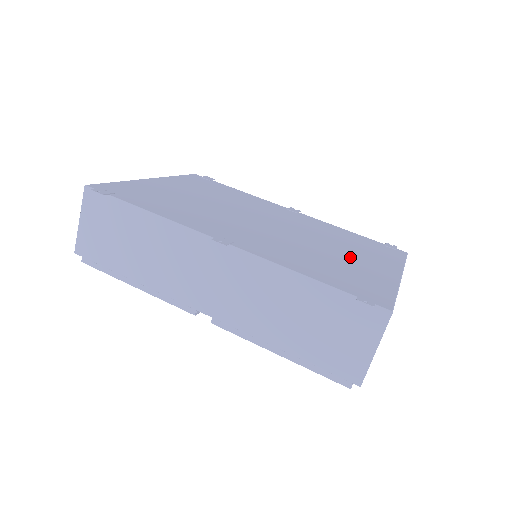
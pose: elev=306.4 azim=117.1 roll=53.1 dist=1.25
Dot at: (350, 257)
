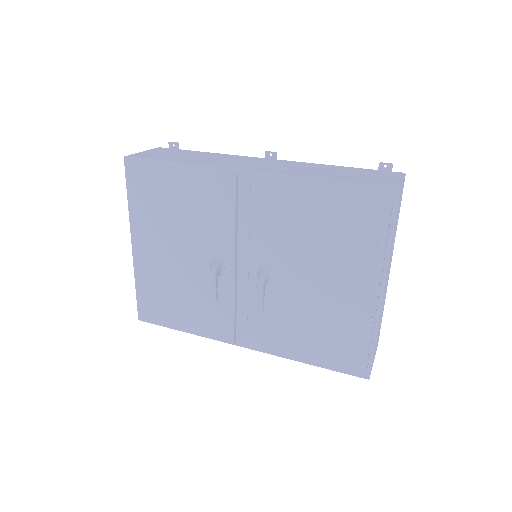
Dot at: occluded
